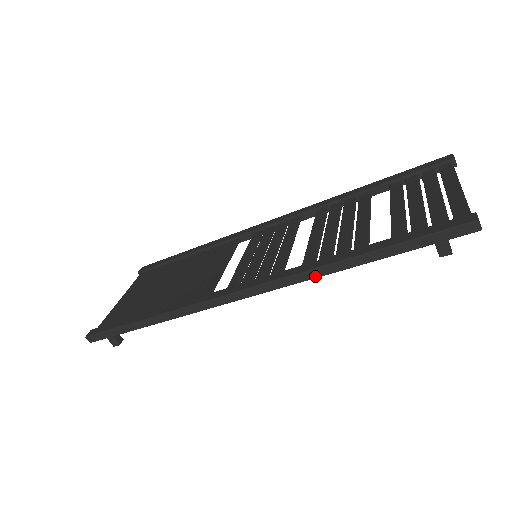
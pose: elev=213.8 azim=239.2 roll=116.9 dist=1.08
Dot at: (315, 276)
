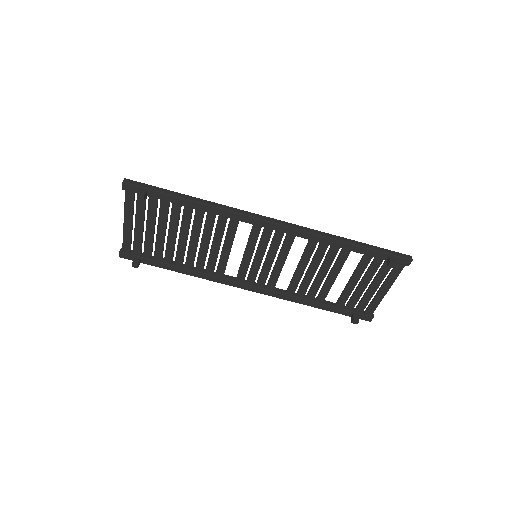
Dot at: (322, 235)
